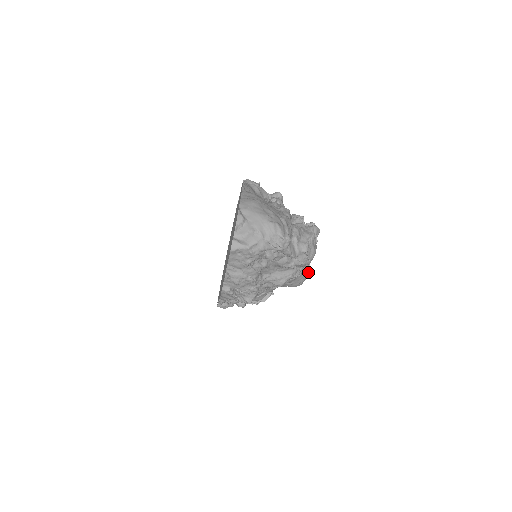
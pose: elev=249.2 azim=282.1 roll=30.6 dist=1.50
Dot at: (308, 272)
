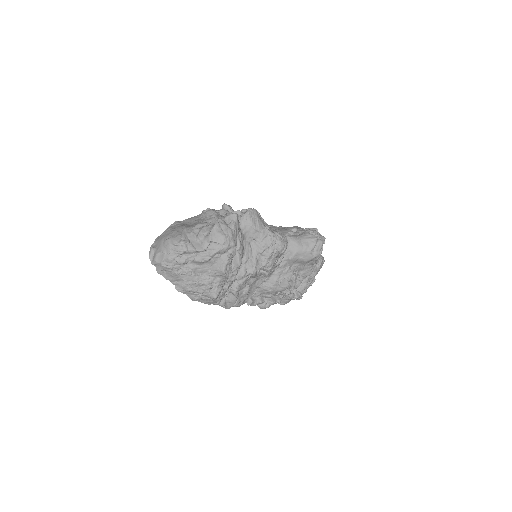
Dot at: (314, 241)
